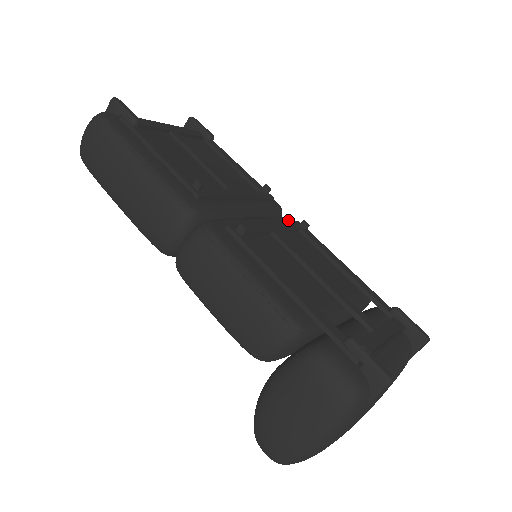
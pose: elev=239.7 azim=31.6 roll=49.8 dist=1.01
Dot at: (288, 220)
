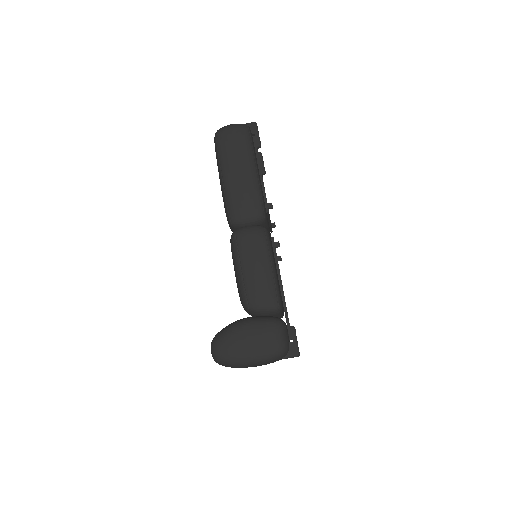
Dot at: occluded
